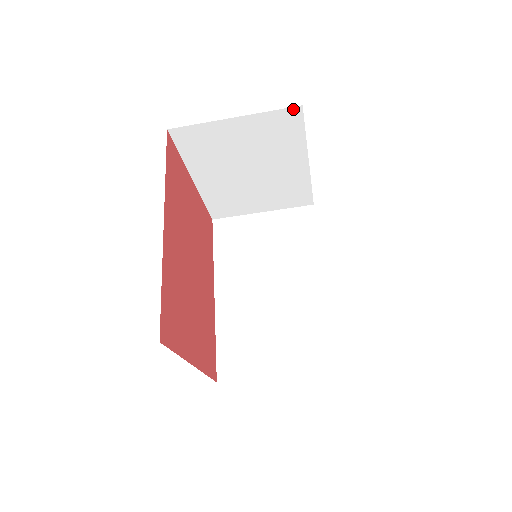
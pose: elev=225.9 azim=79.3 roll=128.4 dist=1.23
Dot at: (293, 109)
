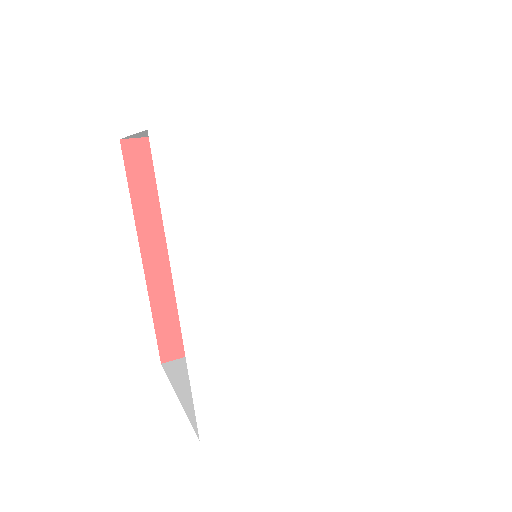
Dot at: occluded
